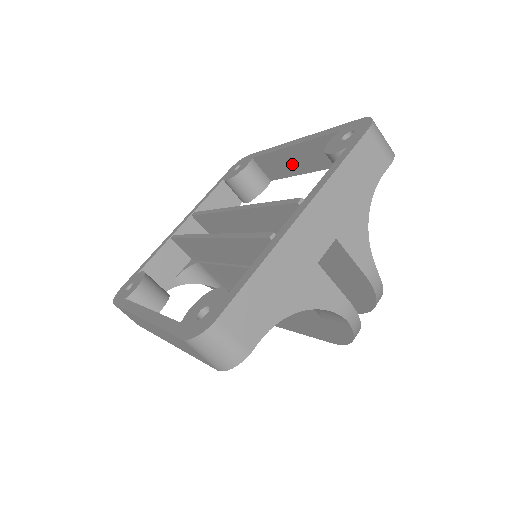
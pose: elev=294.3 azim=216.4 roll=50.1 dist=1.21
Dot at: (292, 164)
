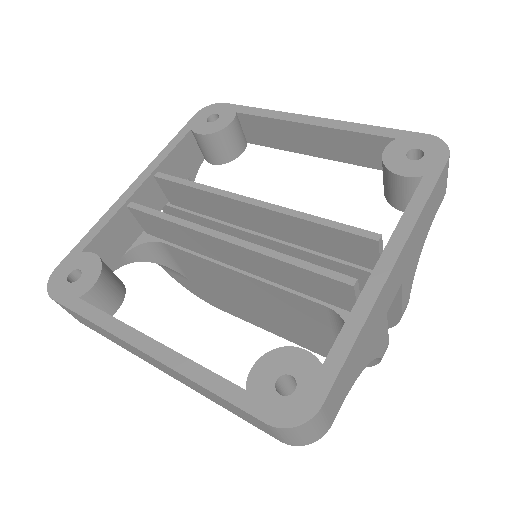
Dot at: (295, 140)
